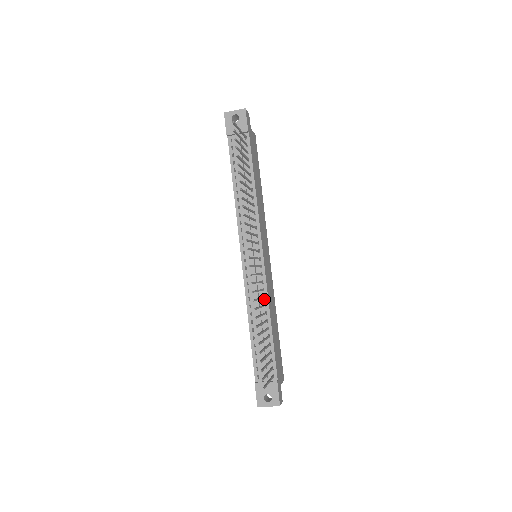
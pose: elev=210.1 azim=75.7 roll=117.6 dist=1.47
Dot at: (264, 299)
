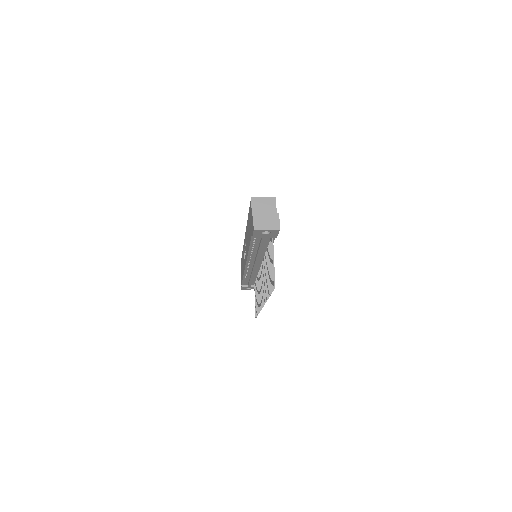
Dot at: (258, 273)
